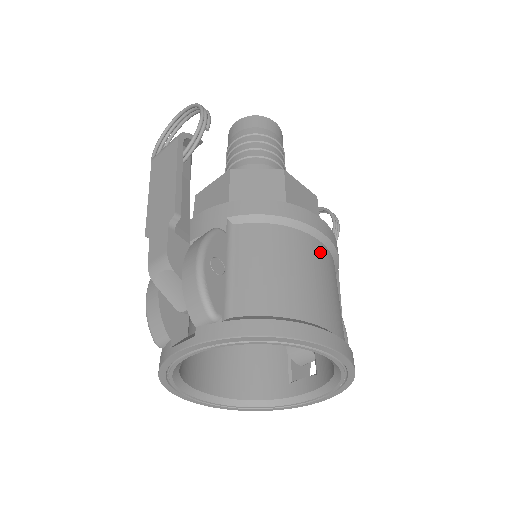
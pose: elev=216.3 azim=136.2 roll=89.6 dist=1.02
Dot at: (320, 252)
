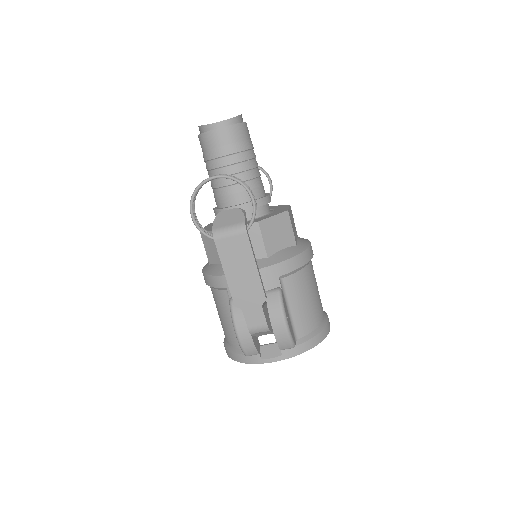
Dot at: occluded
